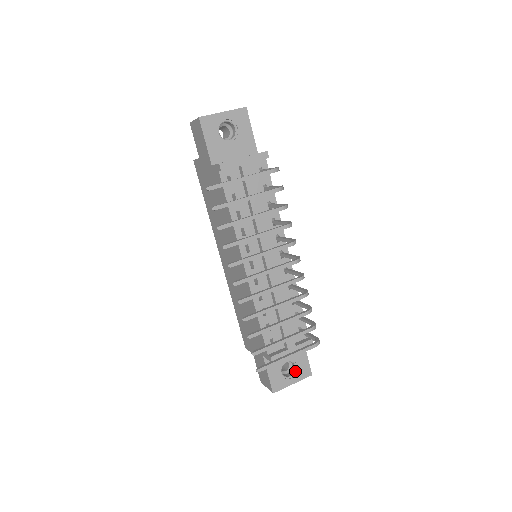
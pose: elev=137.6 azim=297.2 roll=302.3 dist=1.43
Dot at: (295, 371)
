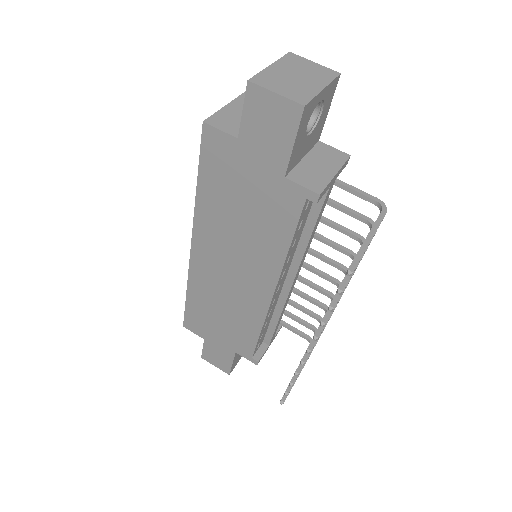
Dot at: occluded
